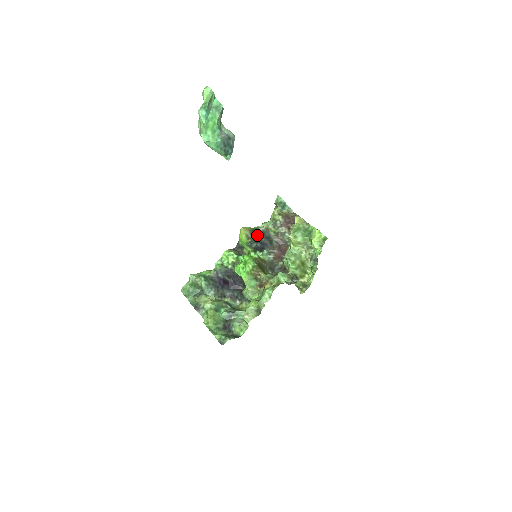
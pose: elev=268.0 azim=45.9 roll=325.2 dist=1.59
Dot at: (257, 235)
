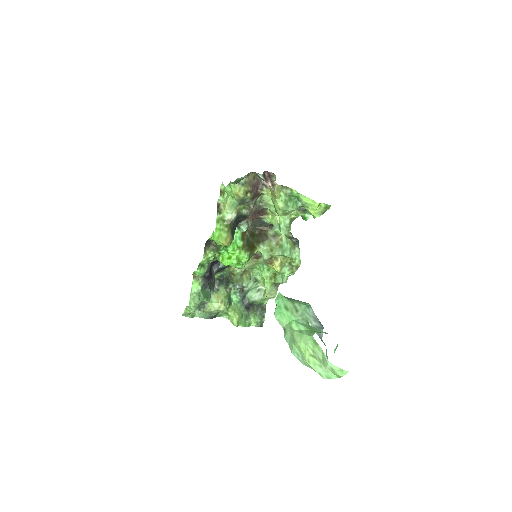
Dot at: (233, 228)
